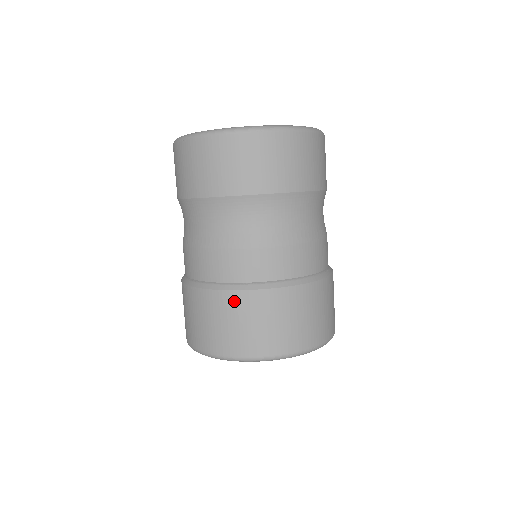
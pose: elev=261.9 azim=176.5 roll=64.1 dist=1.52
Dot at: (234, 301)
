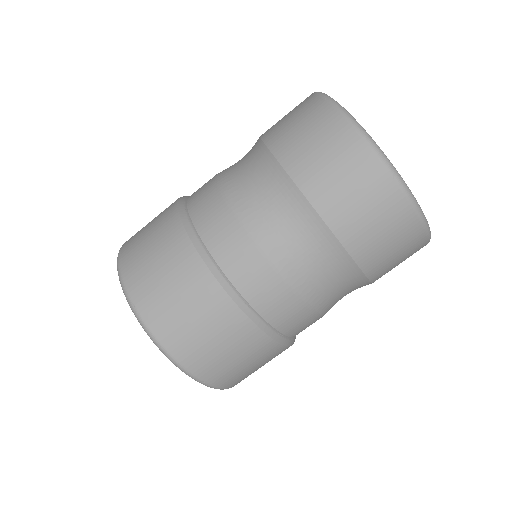
Dot at: (264, 347)
